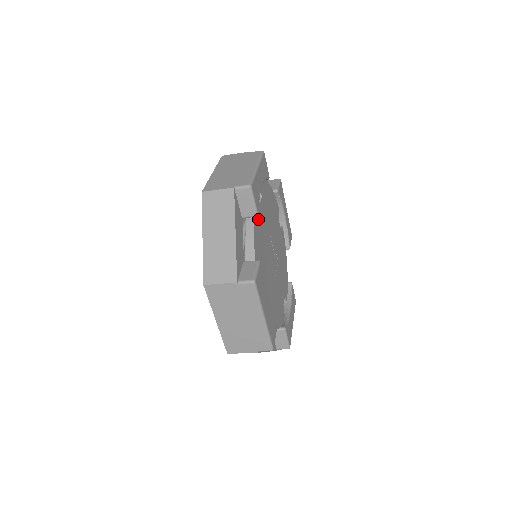
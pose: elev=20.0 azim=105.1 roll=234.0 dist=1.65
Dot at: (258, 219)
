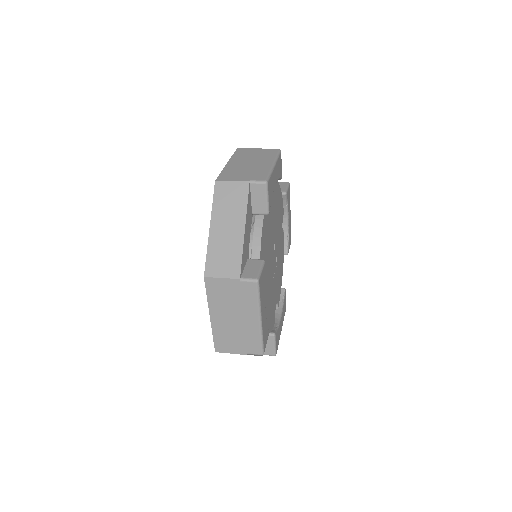
Dot at: (267, 218)
